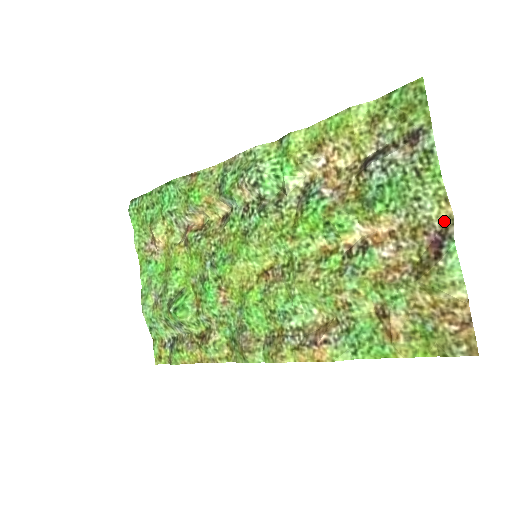
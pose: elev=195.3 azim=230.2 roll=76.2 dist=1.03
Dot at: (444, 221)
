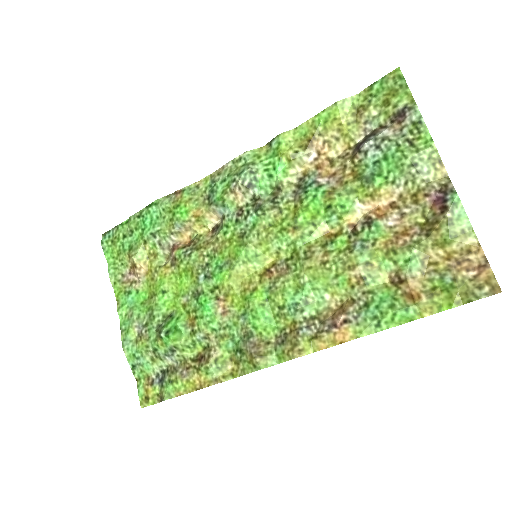
Dot at: (441, 181)
